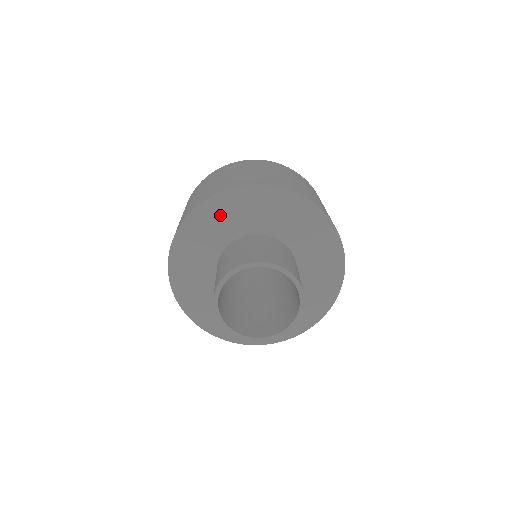
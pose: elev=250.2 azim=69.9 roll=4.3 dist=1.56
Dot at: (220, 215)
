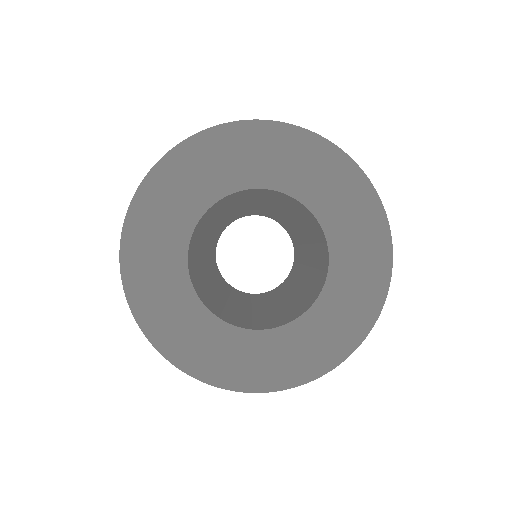
Dot at: (288, 155)
